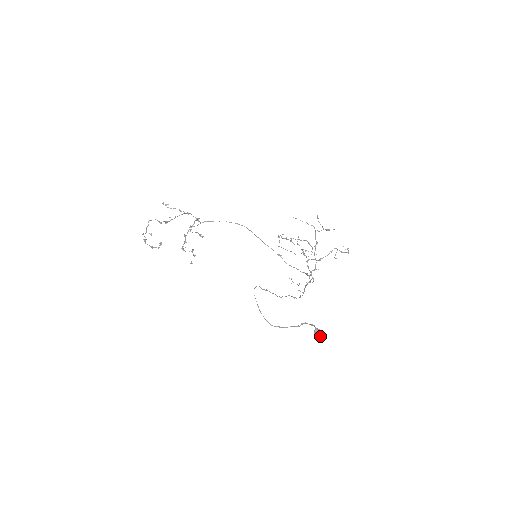
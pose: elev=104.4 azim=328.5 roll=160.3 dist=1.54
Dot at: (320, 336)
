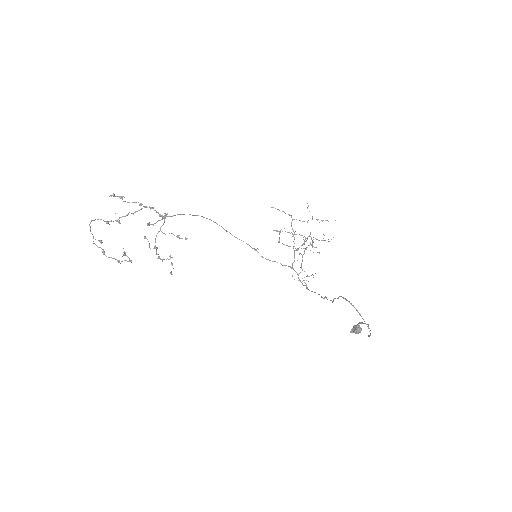
Dot at: (360, 331)
